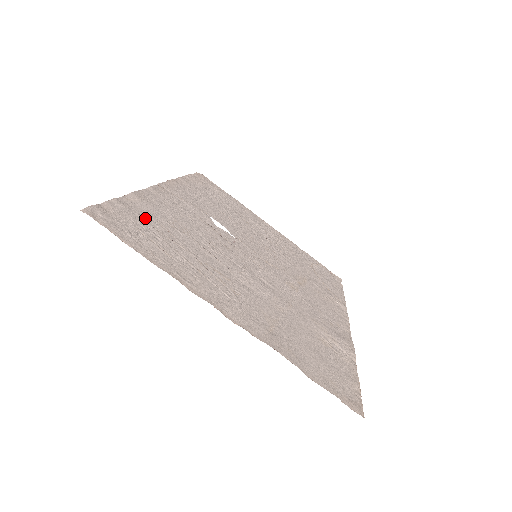
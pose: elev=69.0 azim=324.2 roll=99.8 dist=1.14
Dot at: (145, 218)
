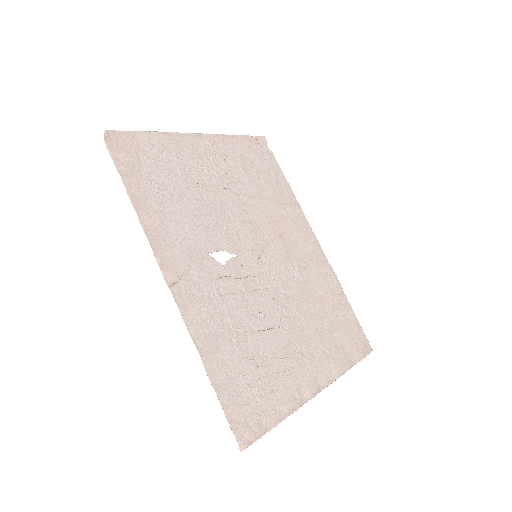
Dot at: (234, 374)
